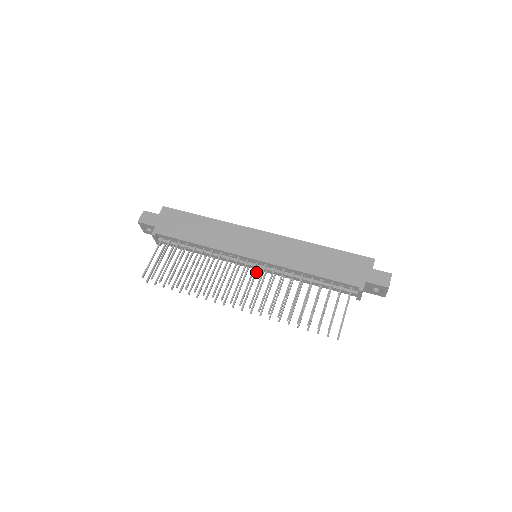
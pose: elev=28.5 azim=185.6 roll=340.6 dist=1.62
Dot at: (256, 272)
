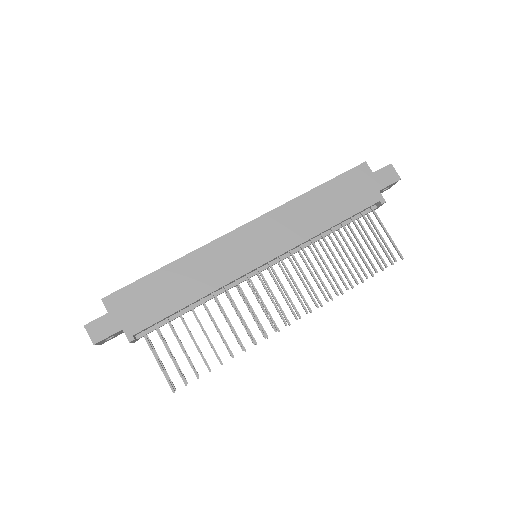
Dot at: (270, 271)
